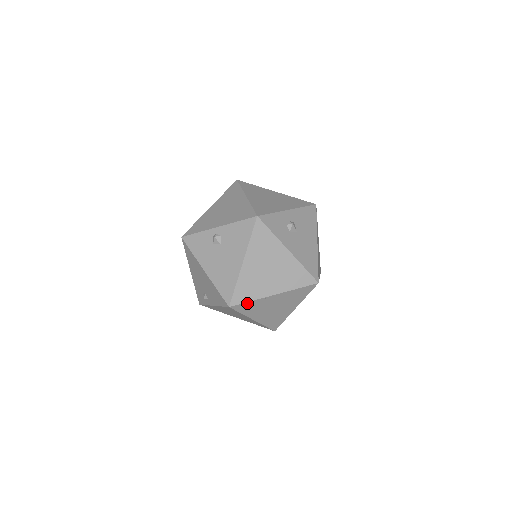
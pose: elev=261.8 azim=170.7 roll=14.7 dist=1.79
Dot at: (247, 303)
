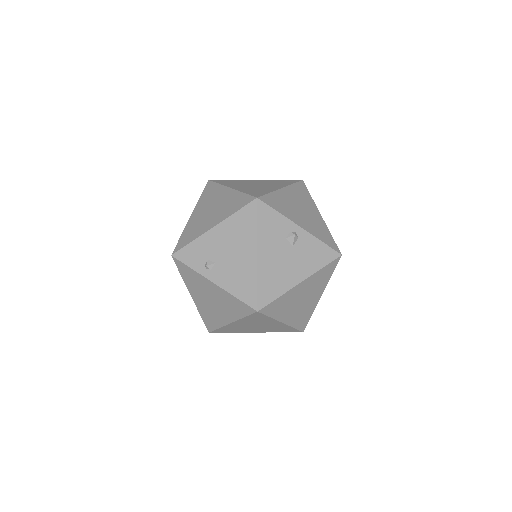
Dot at: (266, 316)
